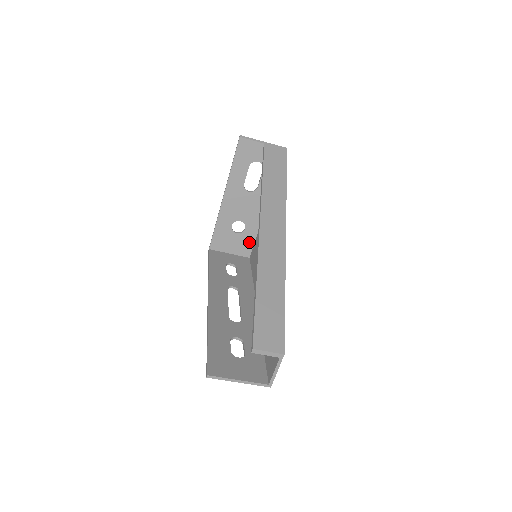
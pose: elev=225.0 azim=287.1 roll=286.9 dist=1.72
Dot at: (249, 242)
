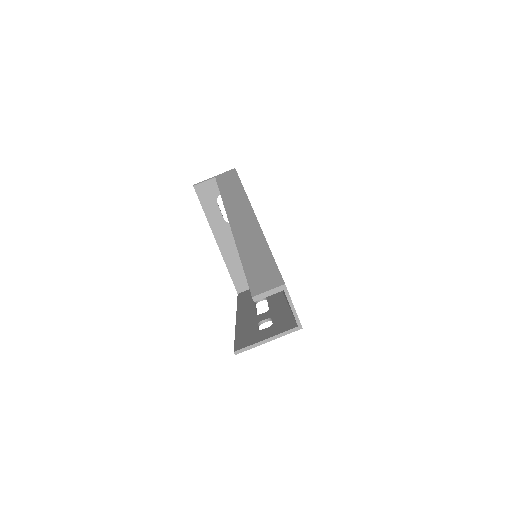
Dot at: occluded
